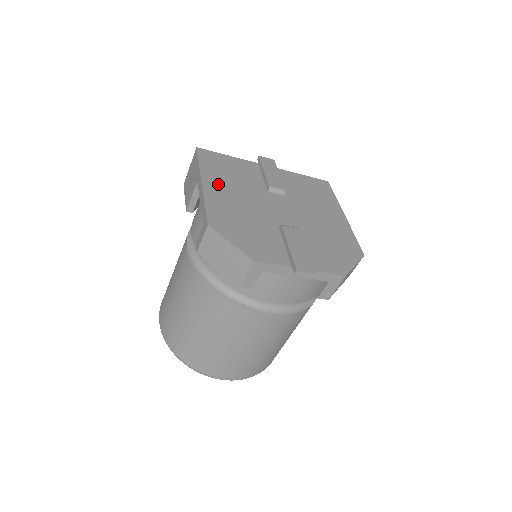
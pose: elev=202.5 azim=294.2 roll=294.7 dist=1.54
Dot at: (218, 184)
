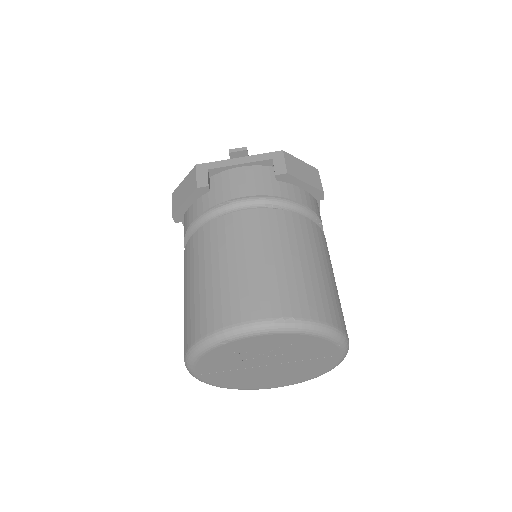
Dot at: occluded
